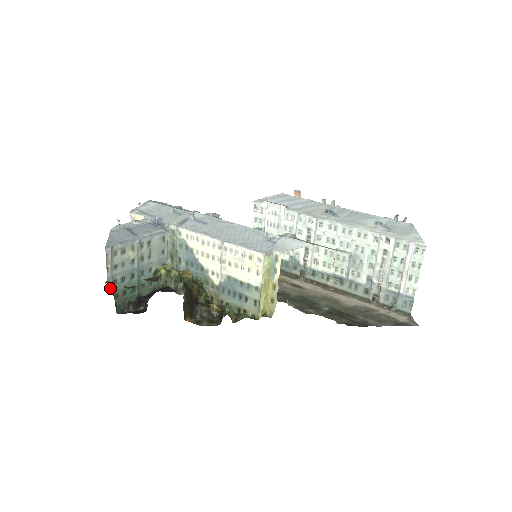
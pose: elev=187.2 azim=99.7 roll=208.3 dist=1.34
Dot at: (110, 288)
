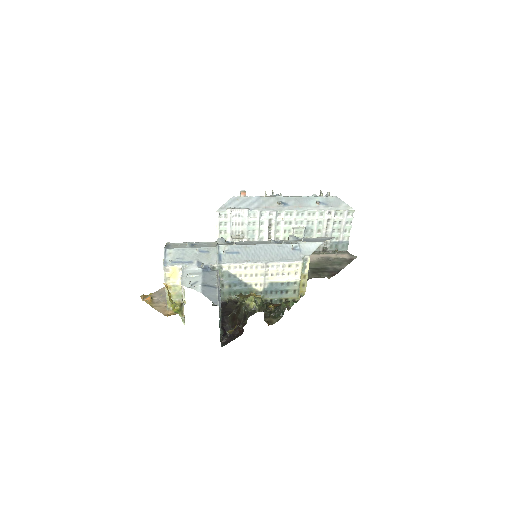
Dot at: occluded
